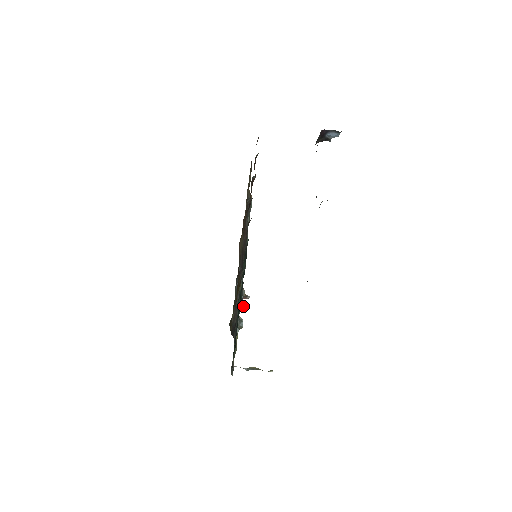
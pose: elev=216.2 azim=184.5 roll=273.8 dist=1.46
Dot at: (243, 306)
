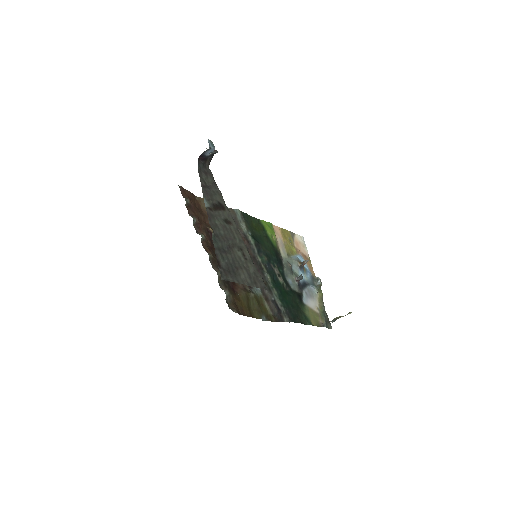
Dot at: (297, 278)
